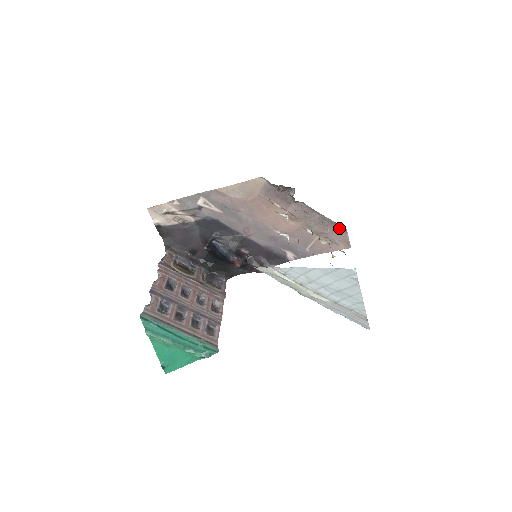
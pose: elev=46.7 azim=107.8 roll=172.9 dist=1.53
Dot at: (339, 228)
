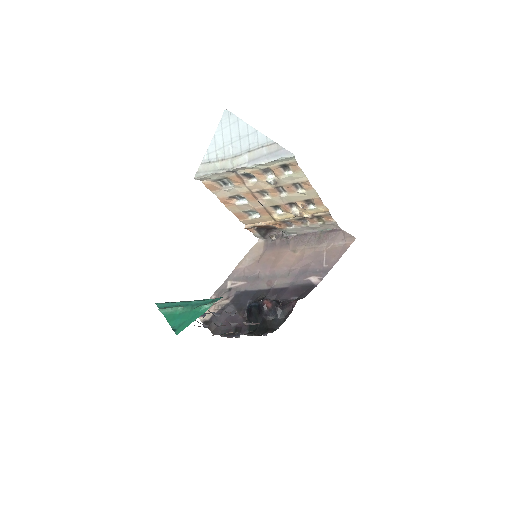
Dot at: (333, 231)
